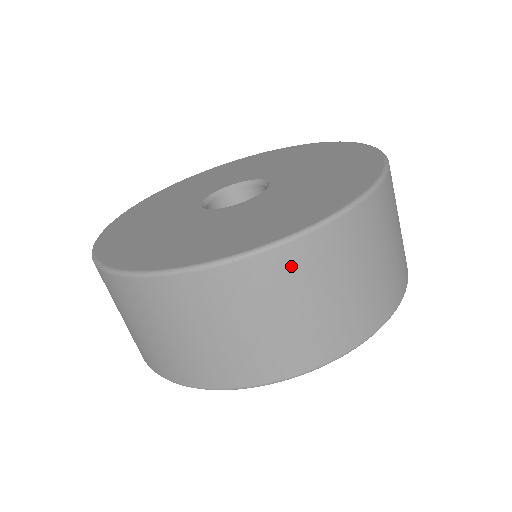
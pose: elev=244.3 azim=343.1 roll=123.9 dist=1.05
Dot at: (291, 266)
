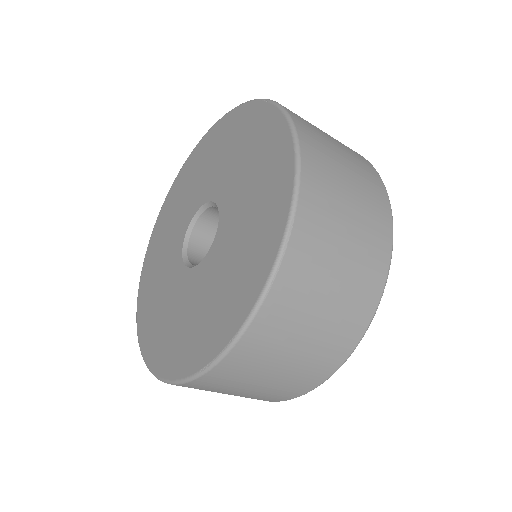
Dot at: occluded
